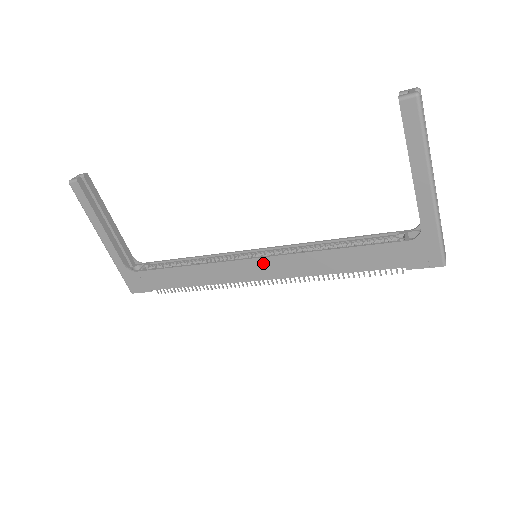
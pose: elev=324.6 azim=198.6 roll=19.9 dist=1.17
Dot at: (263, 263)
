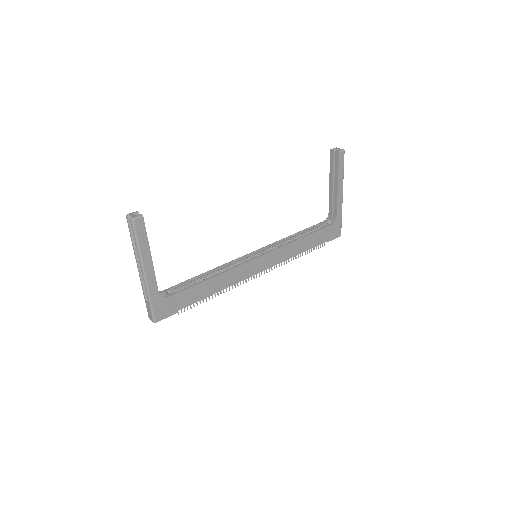
Dot at: (265, 258)
